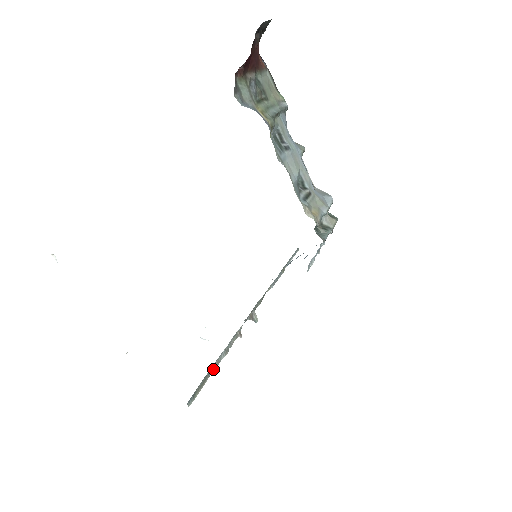
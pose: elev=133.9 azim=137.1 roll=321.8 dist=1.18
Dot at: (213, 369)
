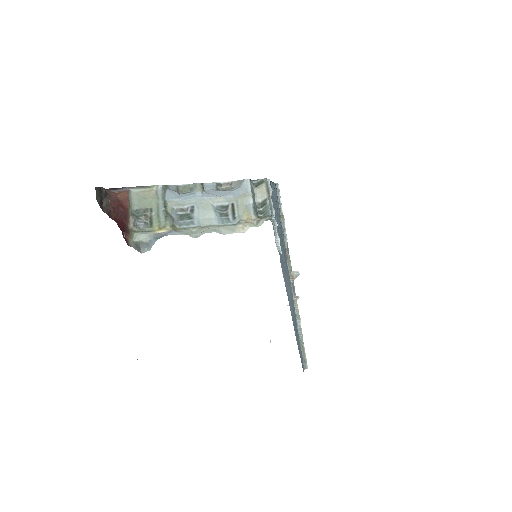
Dot at: (301, 336)
